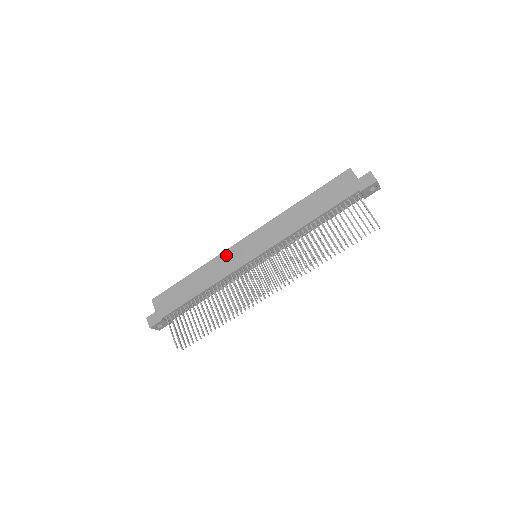
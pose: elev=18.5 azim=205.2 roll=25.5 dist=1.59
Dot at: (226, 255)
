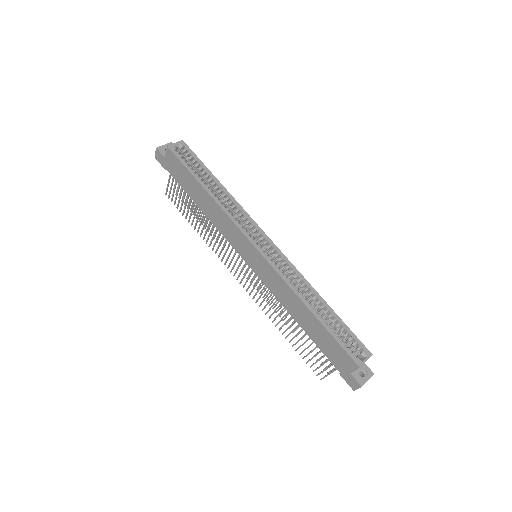
Dot at: (235, 229)
